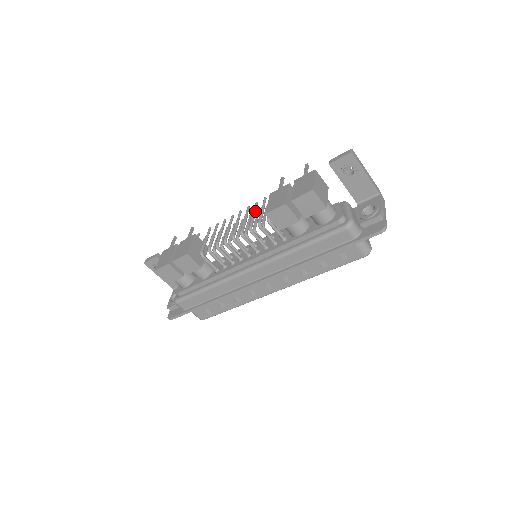
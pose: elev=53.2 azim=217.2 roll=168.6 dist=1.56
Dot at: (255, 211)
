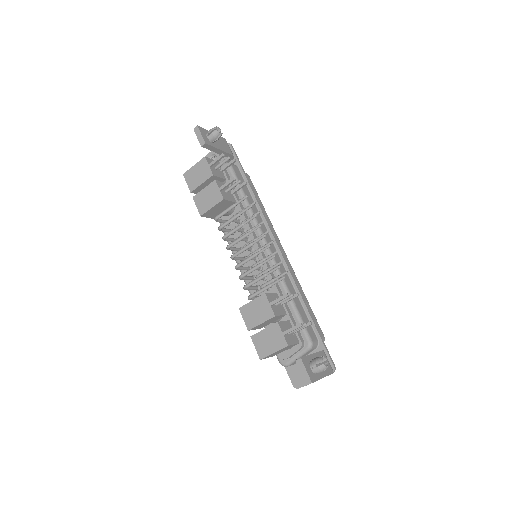
Dot at: occluded
